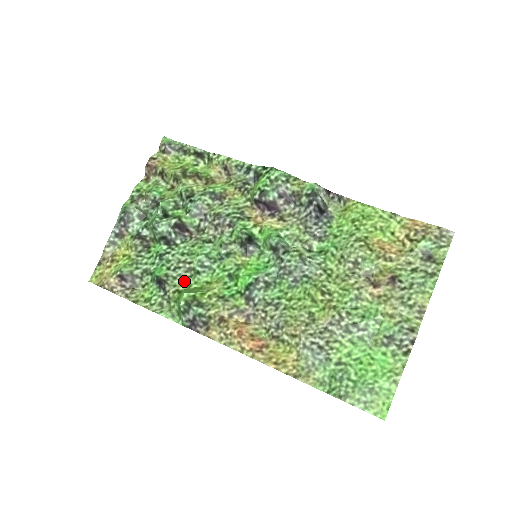
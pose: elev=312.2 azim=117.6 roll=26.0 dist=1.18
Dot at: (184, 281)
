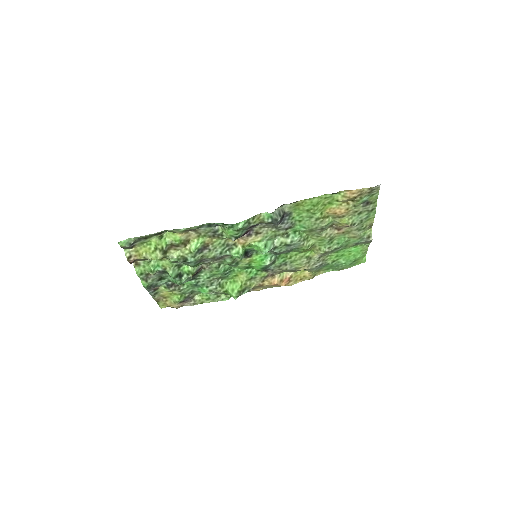
Dot at: (221, 284)
